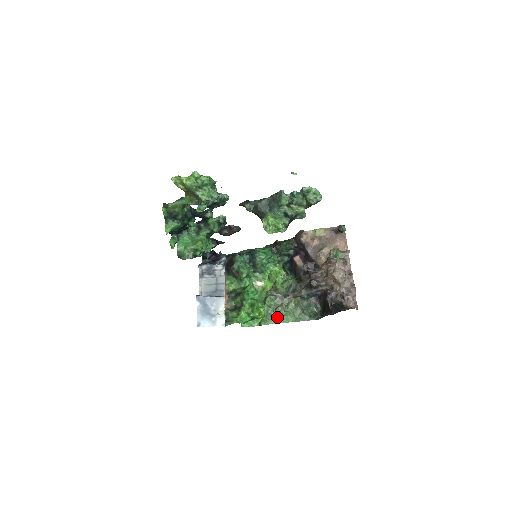
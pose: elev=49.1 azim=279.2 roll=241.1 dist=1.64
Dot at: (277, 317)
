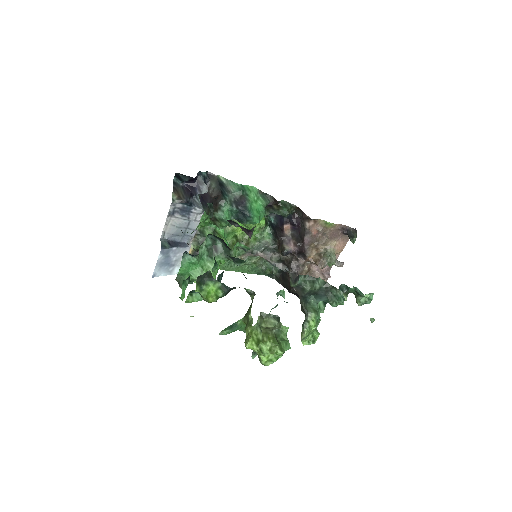
Dot at: (235, 267)
